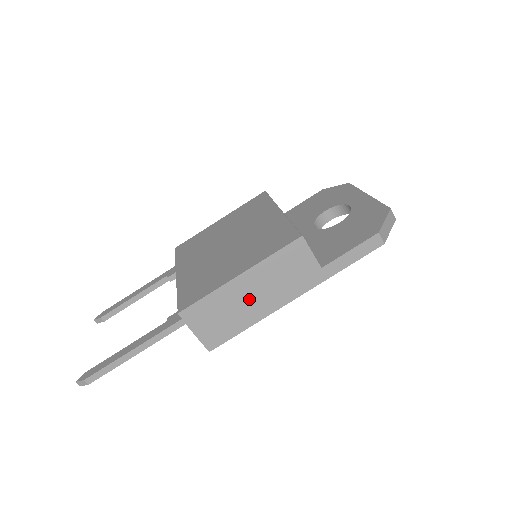
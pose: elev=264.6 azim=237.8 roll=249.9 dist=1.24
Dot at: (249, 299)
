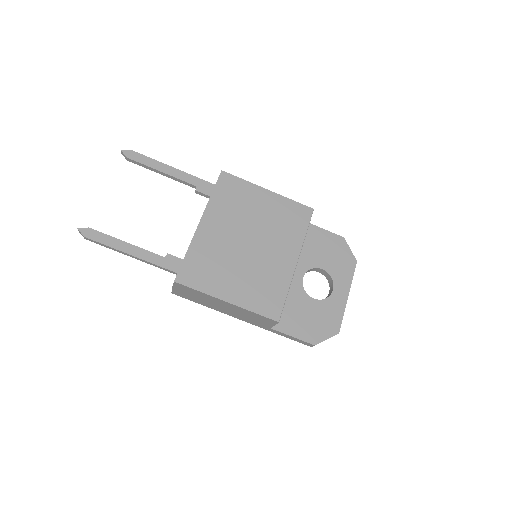
Dot at: (219, 305)
